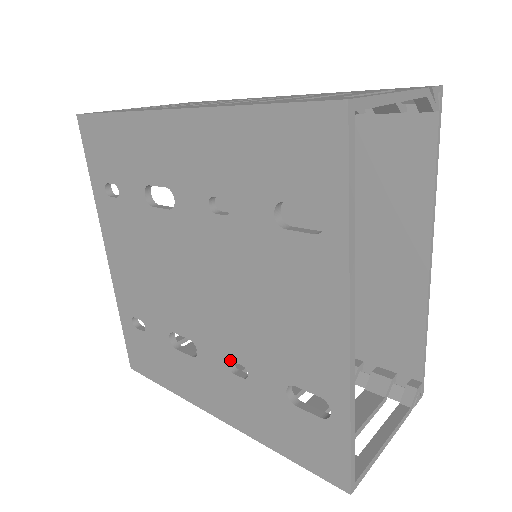
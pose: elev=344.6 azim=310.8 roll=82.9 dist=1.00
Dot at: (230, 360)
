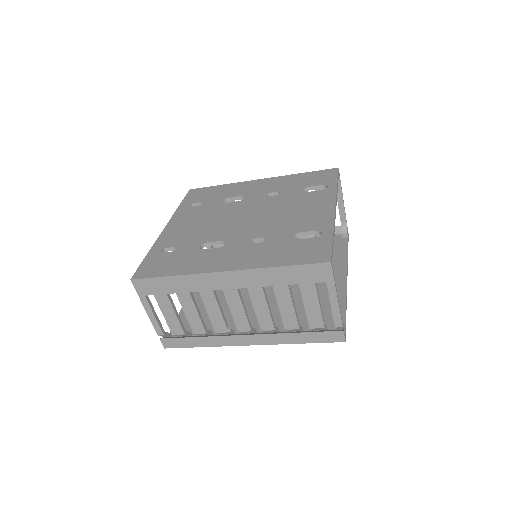
Dot at: (254, 238)
